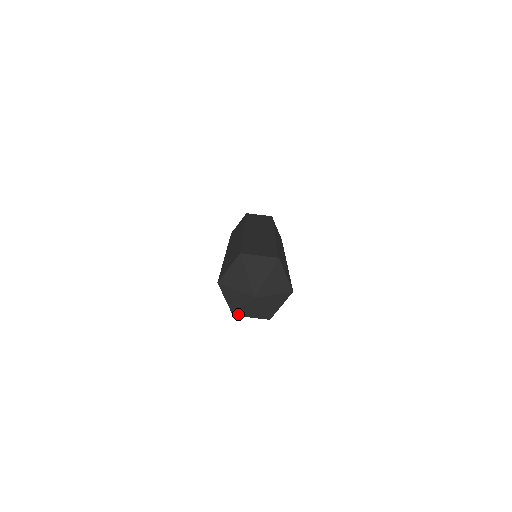
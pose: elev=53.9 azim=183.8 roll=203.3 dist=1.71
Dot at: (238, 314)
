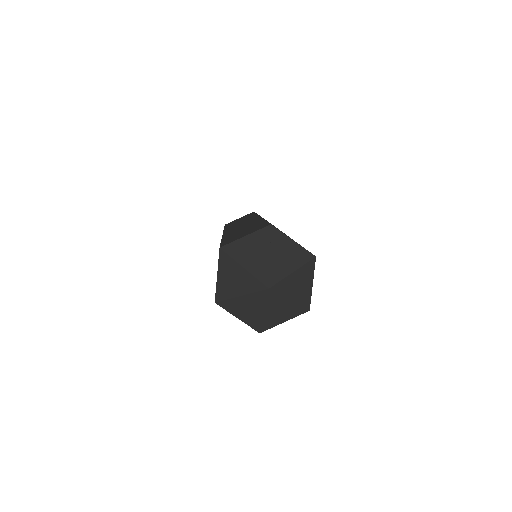
Dot at: (223, 304)
